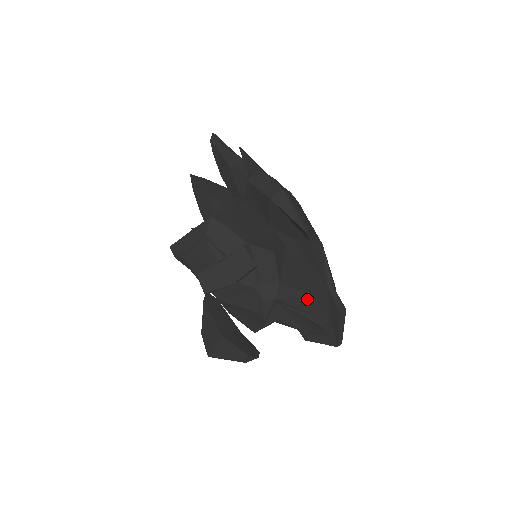
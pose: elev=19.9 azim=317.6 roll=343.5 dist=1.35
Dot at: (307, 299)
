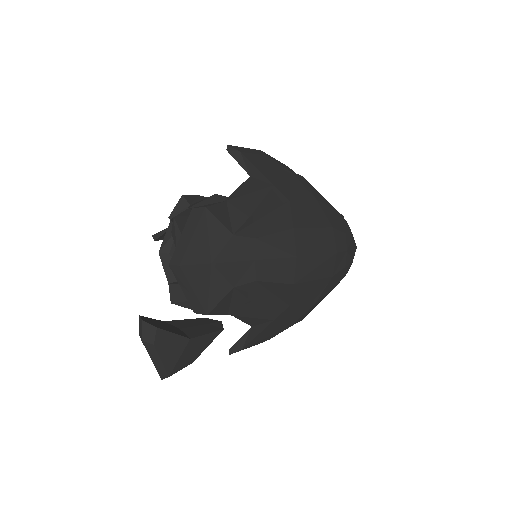
Dot at: occluded
